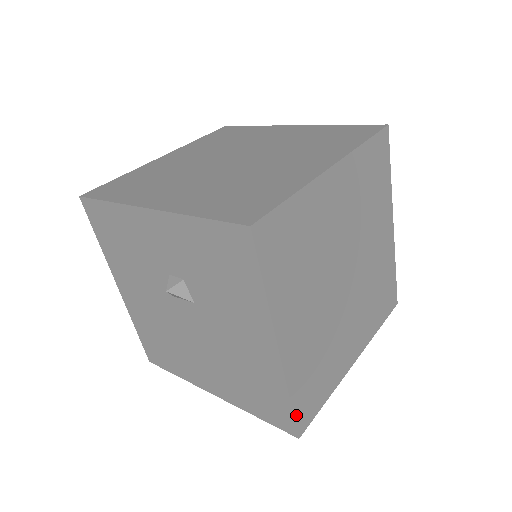
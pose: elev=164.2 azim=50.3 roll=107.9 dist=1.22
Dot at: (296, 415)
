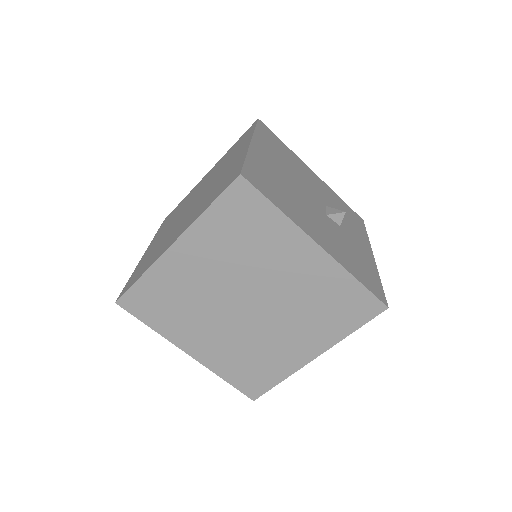
Dot at: (239, 388)
